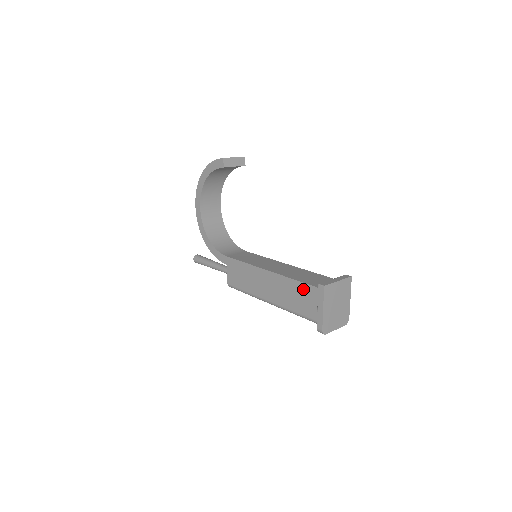
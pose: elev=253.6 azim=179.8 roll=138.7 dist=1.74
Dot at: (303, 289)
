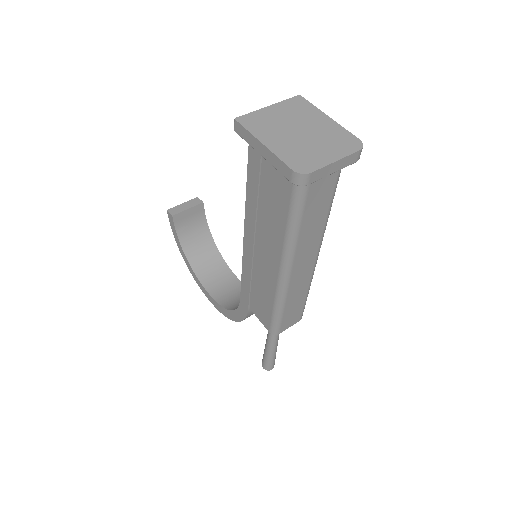
Dot at: (254, 178)
